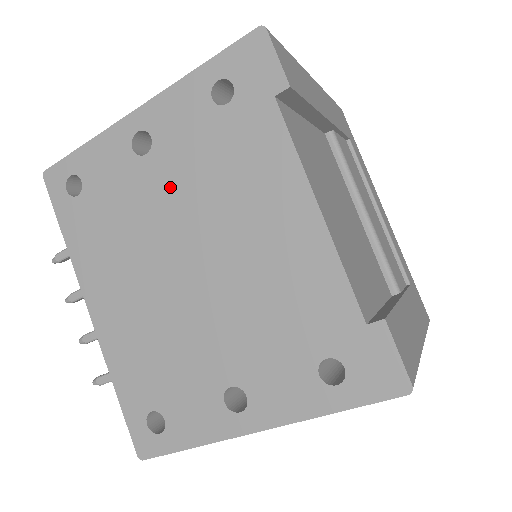
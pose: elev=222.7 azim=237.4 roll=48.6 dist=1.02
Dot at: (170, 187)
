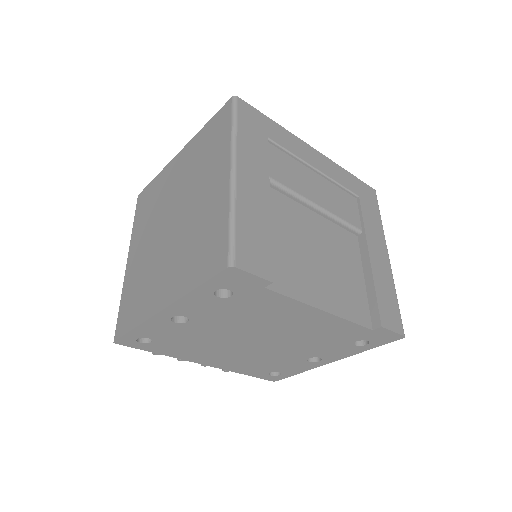
Dot at: (218, 327)
